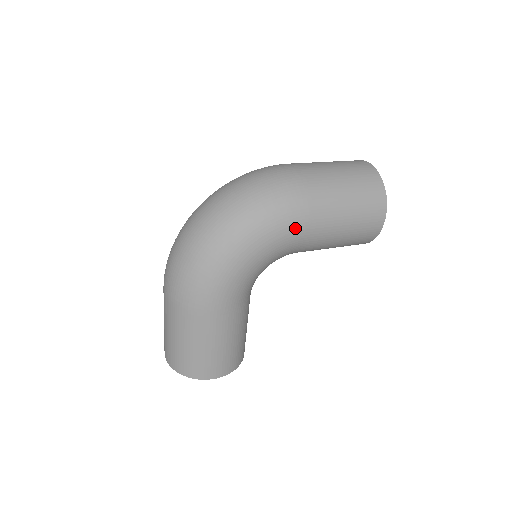
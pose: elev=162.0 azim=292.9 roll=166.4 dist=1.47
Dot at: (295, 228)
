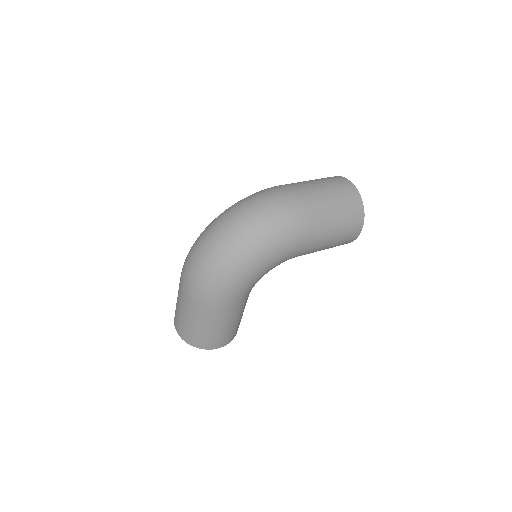
Dot at: (296, 247)
